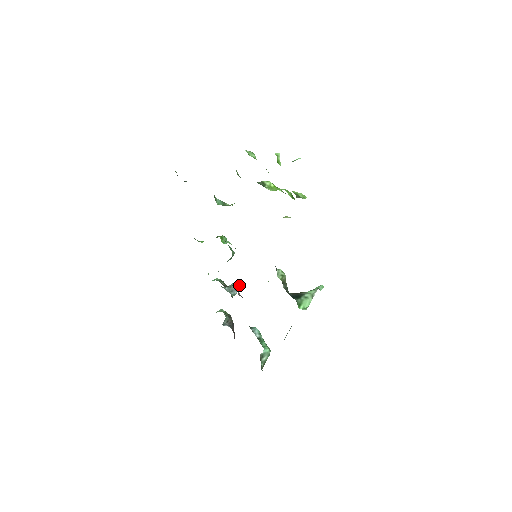
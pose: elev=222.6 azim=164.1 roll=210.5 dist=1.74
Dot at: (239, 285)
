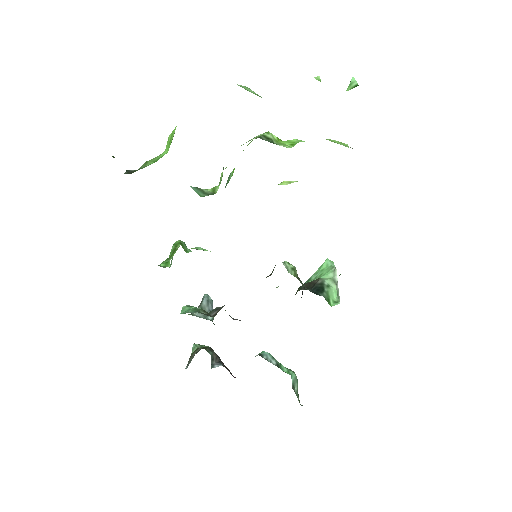
Dot at: (211, 301)
